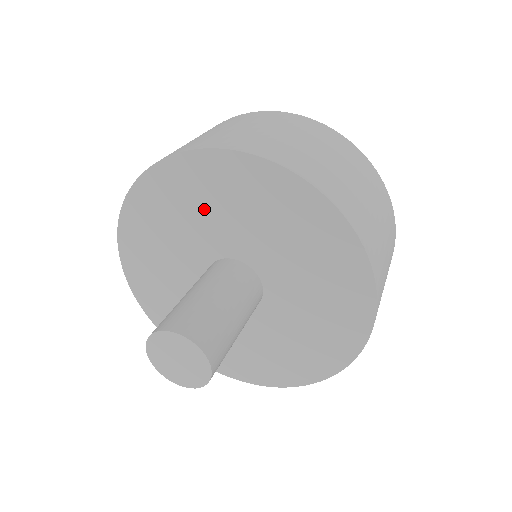
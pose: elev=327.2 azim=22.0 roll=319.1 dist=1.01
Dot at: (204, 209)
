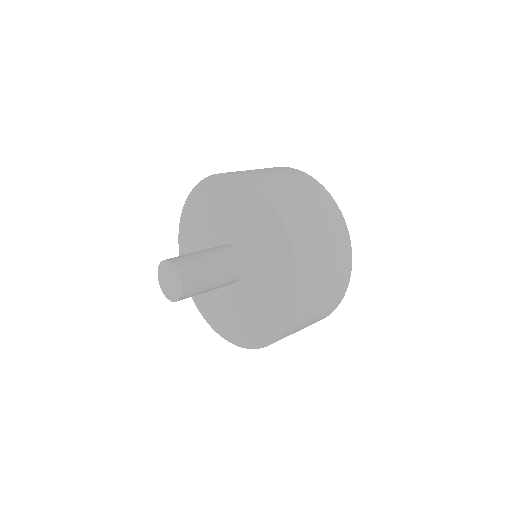
Dot at: (229, 211)
